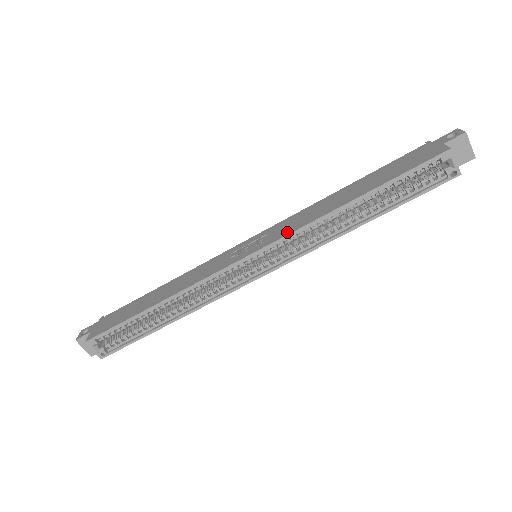
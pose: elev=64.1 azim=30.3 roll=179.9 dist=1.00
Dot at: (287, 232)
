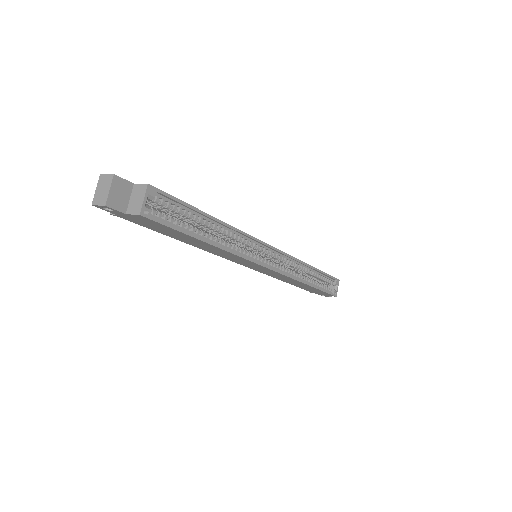
Dot at: occluded
